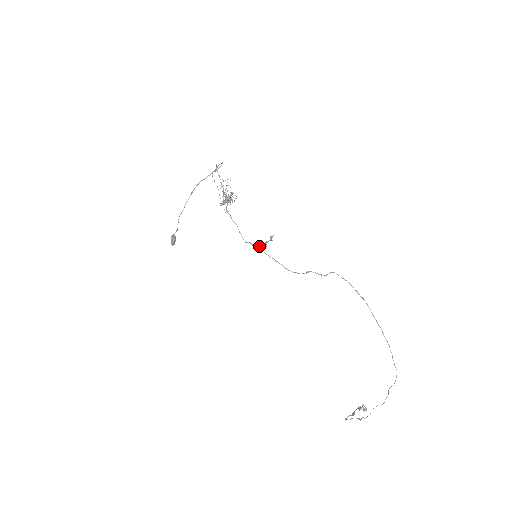
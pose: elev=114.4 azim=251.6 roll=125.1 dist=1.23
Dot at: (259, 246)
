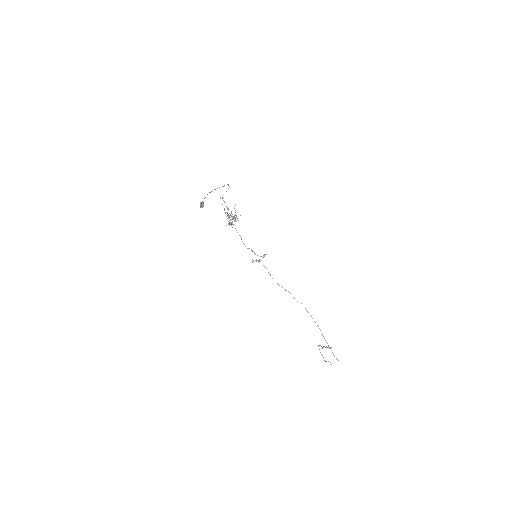
Dot at: (255, 260)
